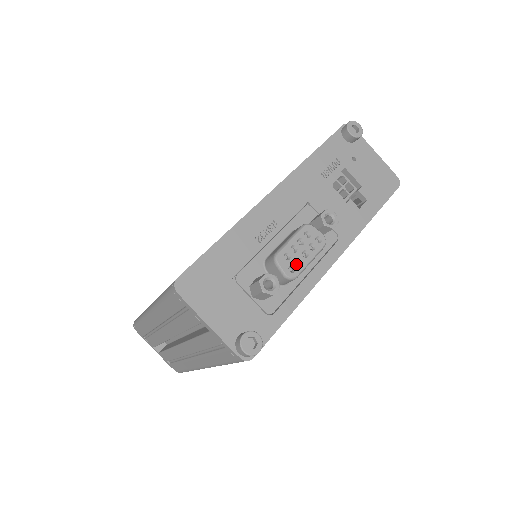
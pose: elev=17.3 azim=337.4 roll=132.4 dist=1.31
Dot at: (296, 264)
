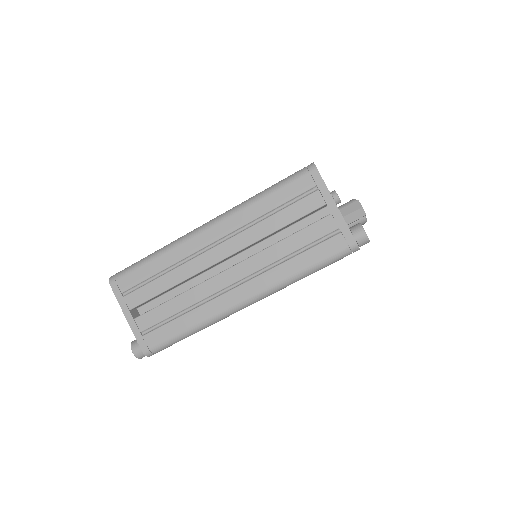
Dot at: occluded
